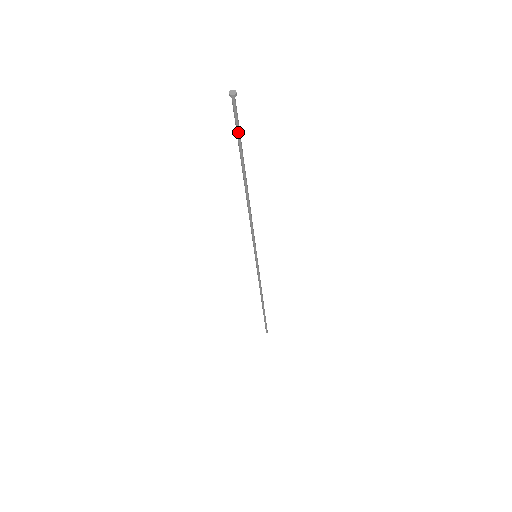
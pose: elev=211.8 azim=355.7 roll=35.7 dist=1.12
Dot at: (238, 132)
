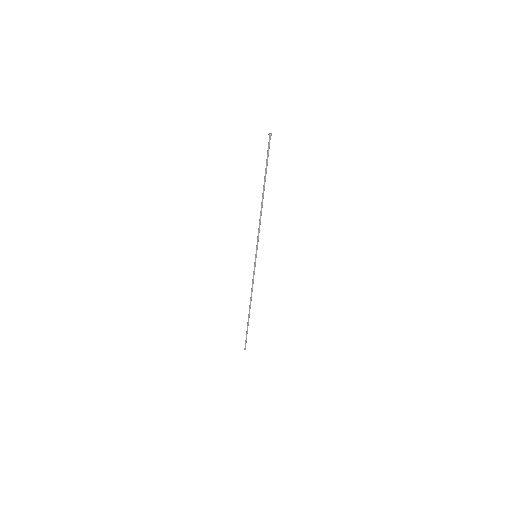
Dot at: (268, 156)
